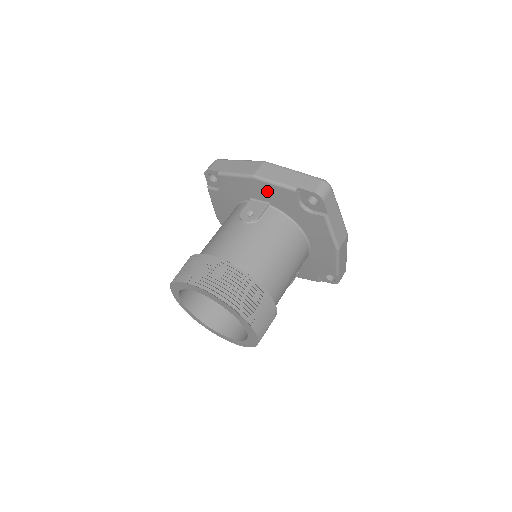
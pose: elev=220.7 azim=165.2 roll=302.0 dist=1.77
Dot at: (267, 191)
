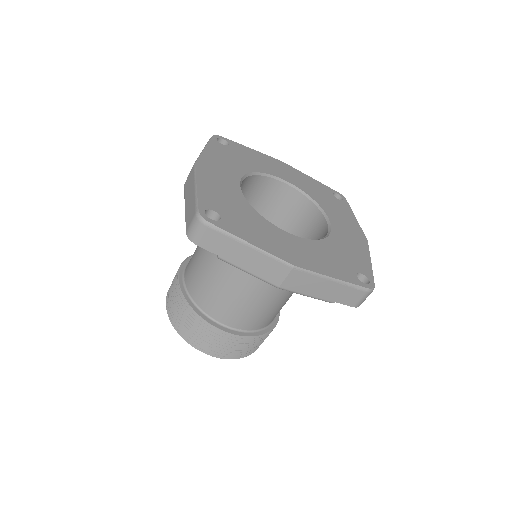
Dot at: occluded
